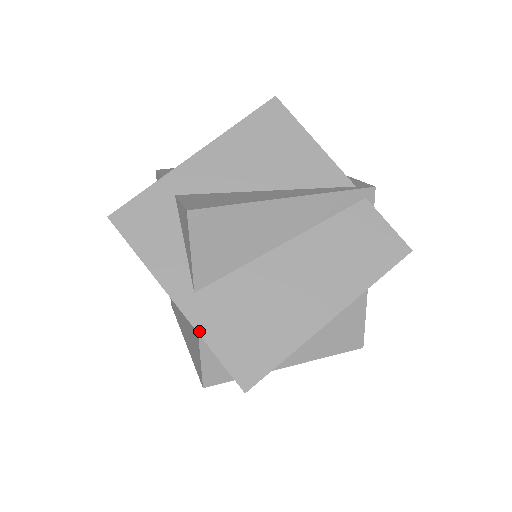
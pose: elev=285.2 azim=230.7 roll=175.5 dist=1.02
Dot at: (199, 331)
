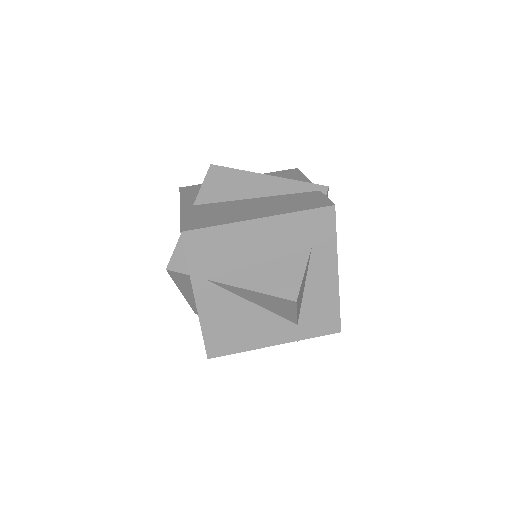
Dot at: (181, 214)
